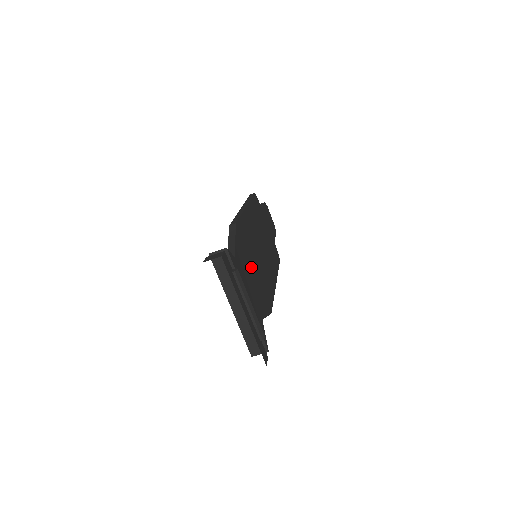
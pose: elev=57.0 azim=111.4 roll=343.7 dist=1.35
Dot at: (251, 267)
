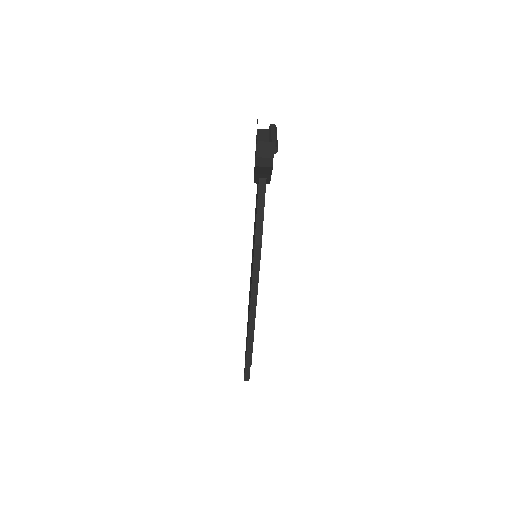
Dot at: occluded
